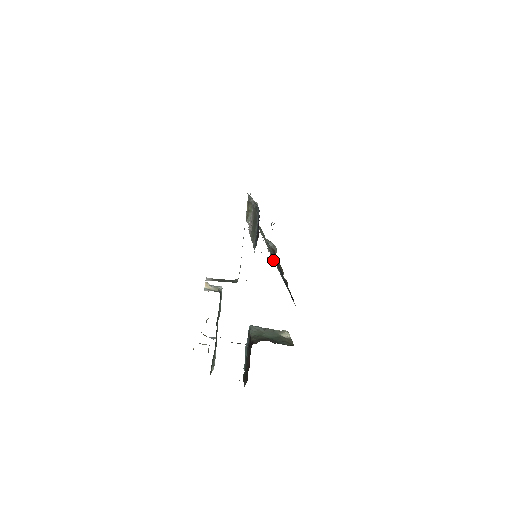
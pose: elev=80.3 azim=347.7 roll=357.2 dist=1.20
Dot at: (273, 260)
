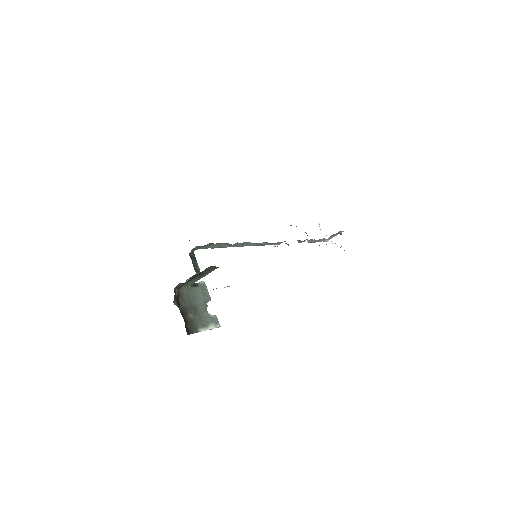
Dot at: occluded
